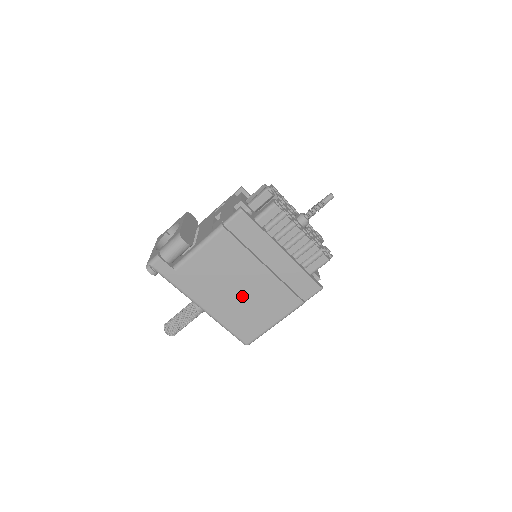
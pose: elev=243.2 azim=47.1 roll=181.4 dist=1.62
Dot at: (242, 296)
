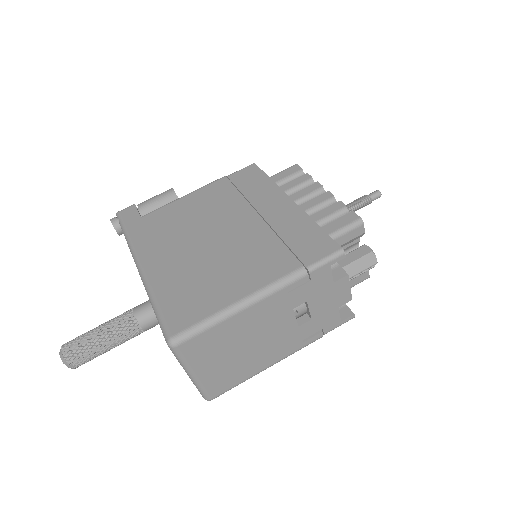
Dot at: (207, 251)
